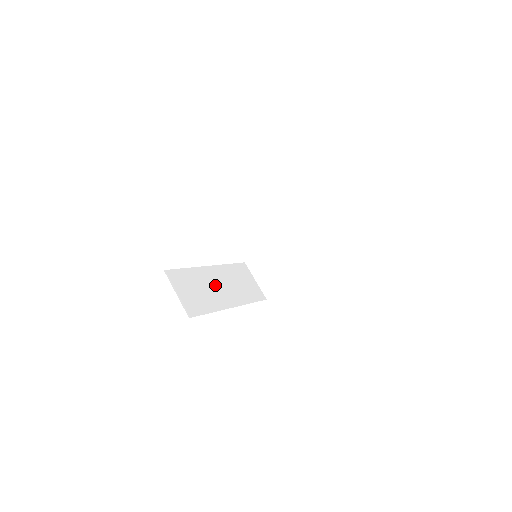
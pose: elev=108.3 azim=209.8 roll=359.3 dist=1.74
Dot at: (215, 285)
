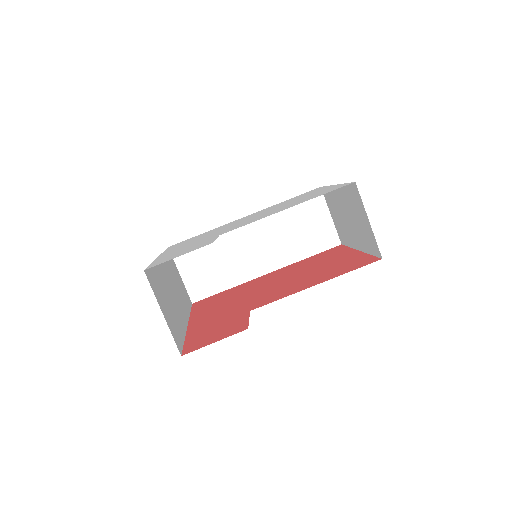
Dot at: (246, 246)
